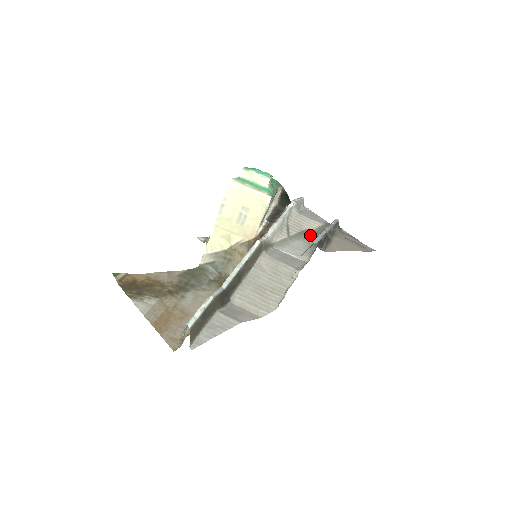
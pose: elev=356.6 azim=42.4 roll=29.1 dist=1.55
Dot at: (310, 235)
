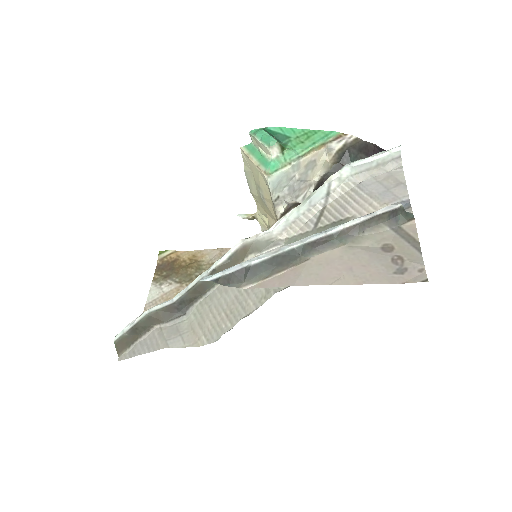
Dot at: occluded
